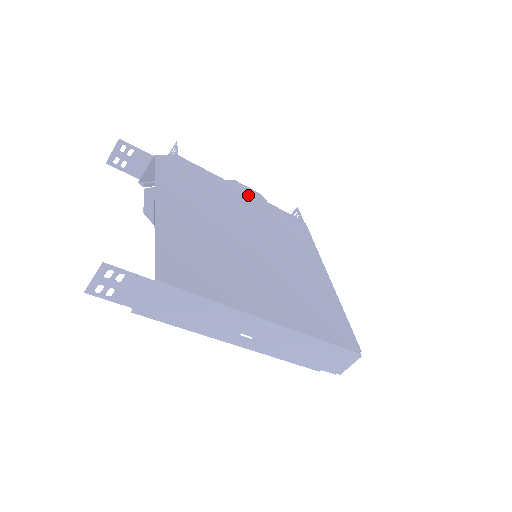
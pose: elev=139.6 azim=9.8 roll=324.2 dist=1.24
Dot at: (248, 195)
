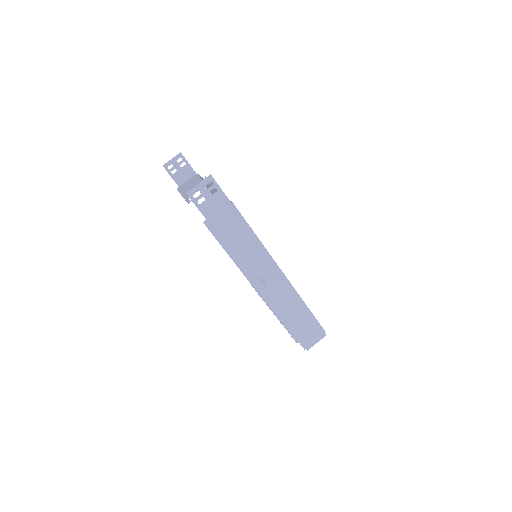
Dot at: occluded
